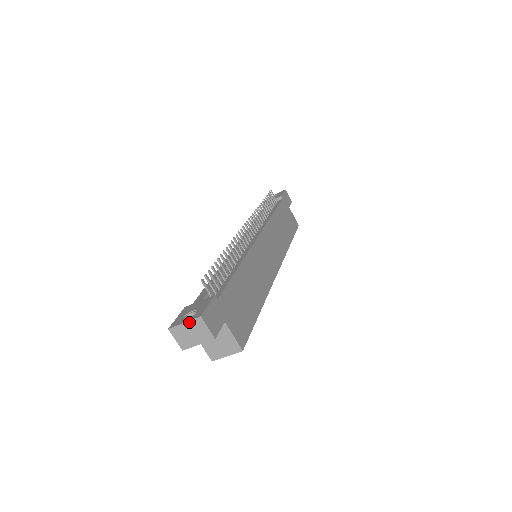
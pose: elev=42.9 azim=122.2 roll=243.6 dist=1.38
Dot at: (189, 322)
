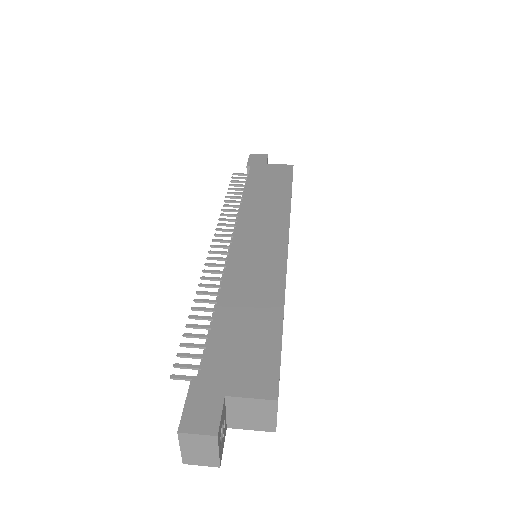
Dot at: (181, 445)
